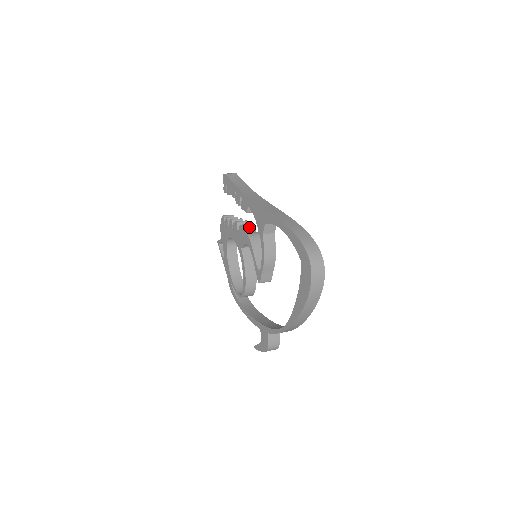
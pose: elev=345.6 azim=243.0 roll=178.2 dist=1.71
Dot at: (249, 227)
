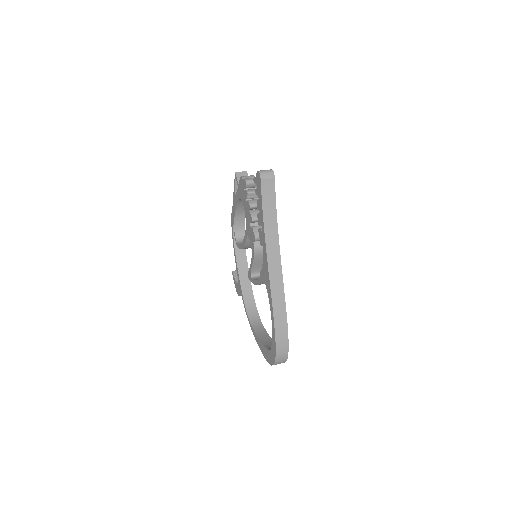
Dot at: occluded
